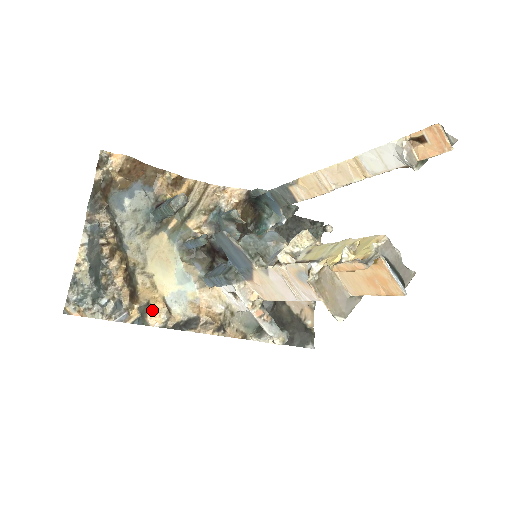
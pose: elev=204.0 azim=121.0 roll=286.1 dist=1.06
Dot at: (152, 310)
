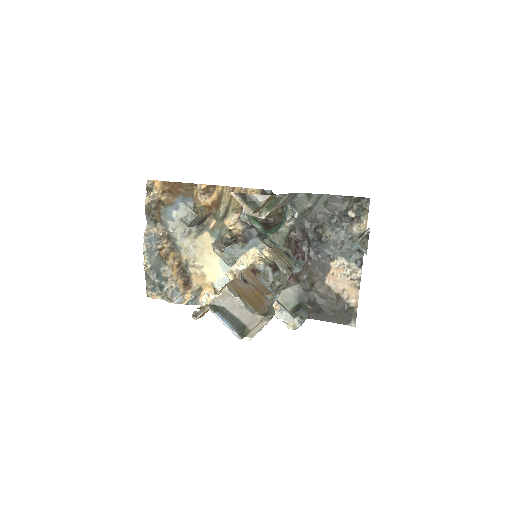
Dot at: (203, 293)
